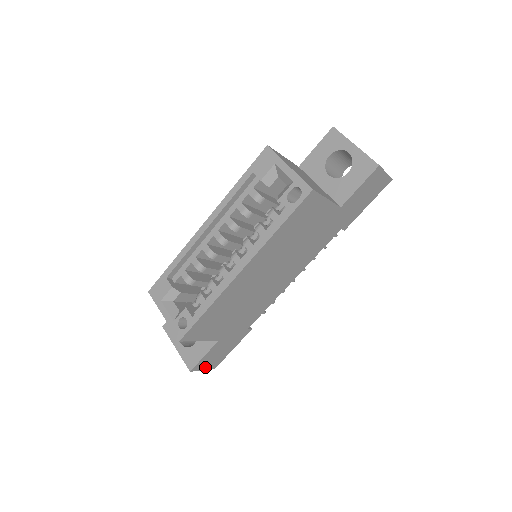
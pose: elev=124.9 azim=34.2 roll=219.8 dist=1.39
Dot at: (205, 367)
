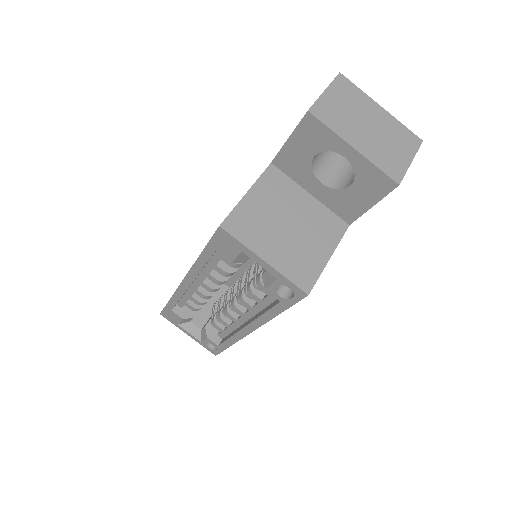
Dot at: occluded
